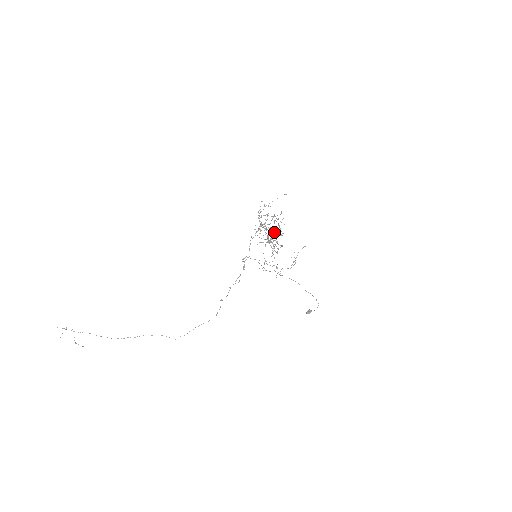
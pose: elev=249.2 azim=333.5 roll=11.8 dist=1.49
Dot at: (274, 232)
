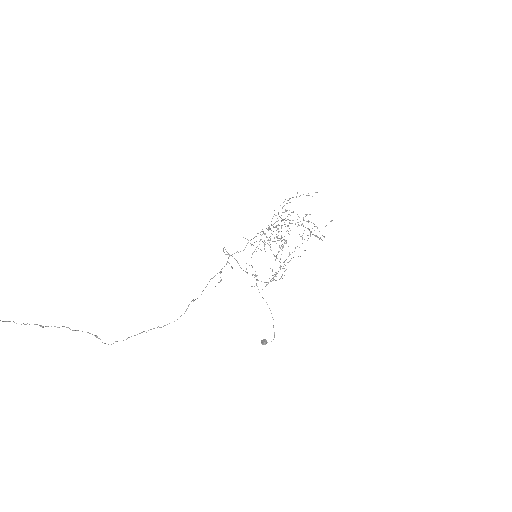
Dot at: occluded
